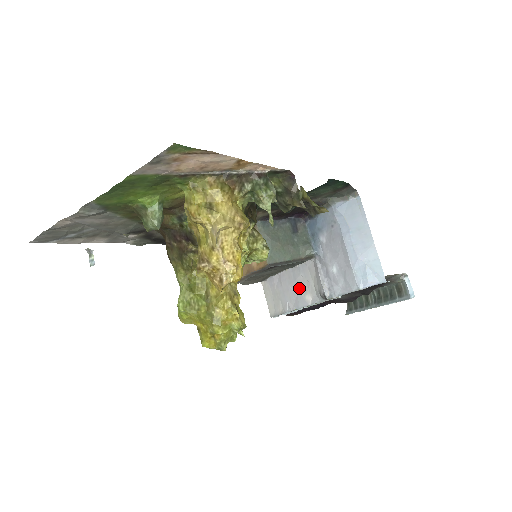
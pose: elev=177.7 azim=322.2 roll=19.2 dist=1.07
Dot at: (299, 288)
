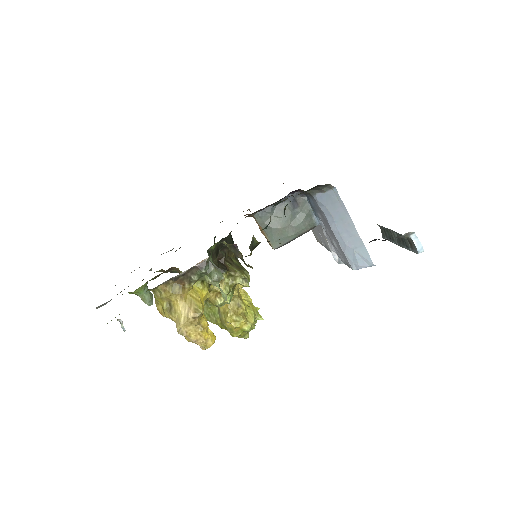
Dot at: (323, 237)
